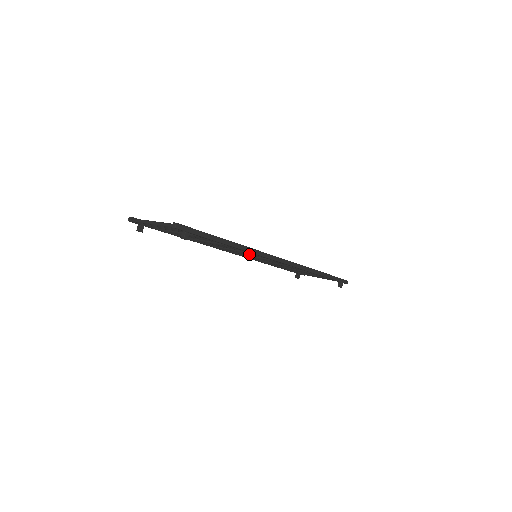
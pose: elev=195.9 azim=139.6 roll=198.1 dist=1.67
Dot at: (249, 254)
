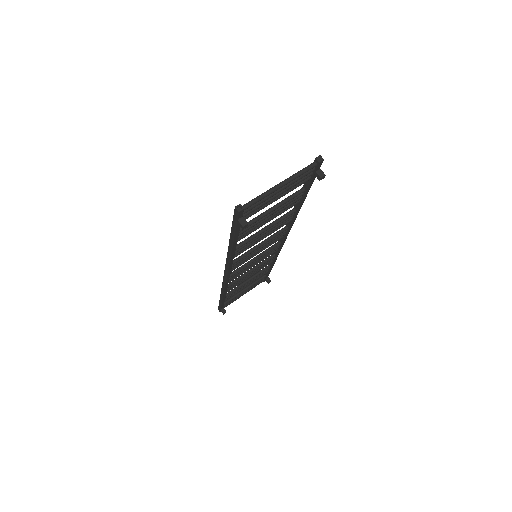
Dot at: (263, 248)
